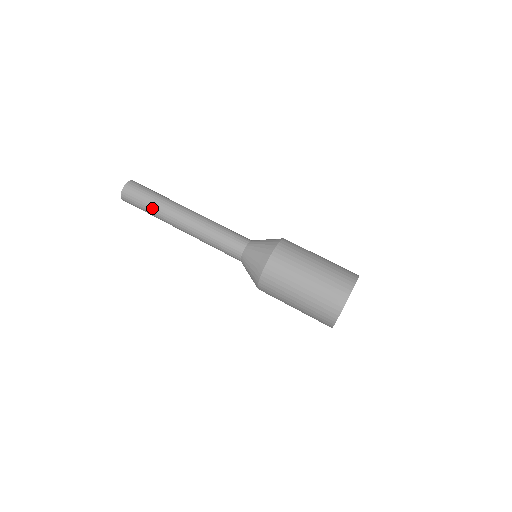
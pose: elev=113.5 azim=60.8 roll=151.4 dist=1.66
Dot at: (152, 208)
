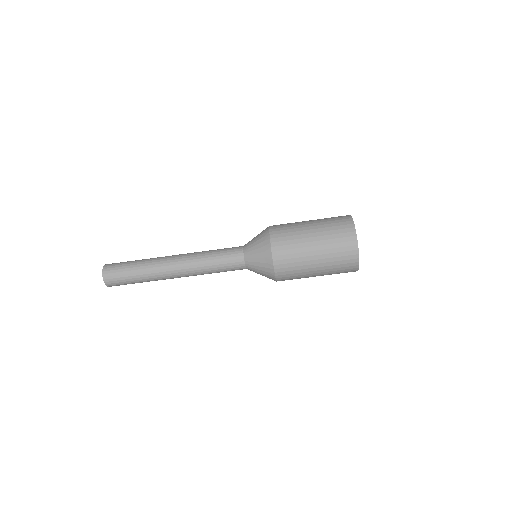
Dot at: occluded
